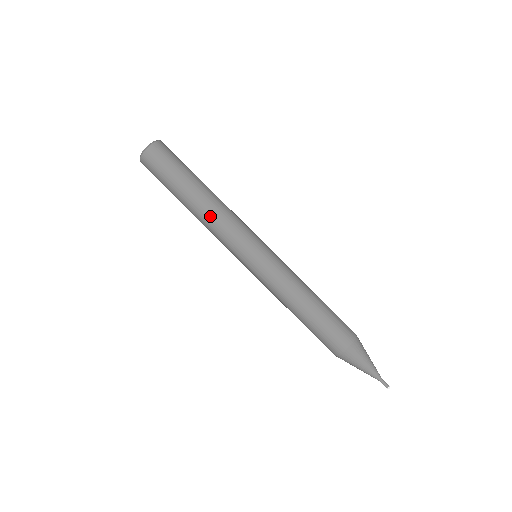
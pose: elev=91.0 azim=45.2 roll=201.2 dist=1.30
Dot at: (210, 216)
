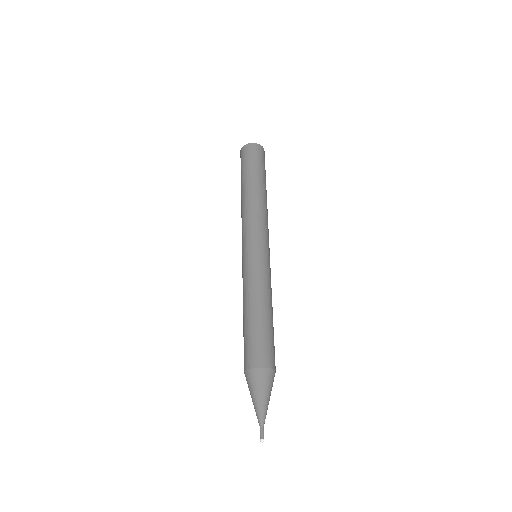
Dot at: (251, 204)
